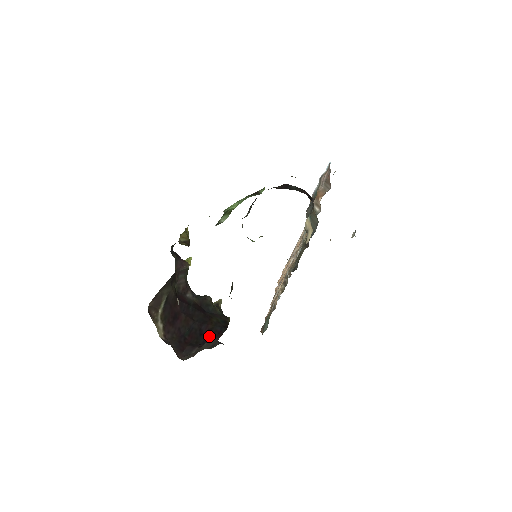
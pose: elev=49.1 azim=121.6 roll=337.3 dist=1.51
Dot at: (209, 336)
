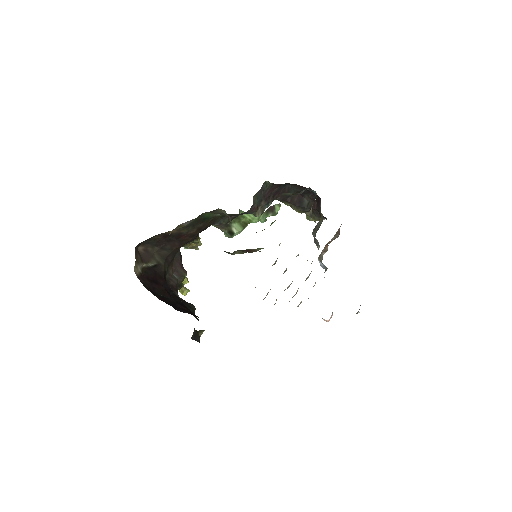
Dot at: (181, 309)
